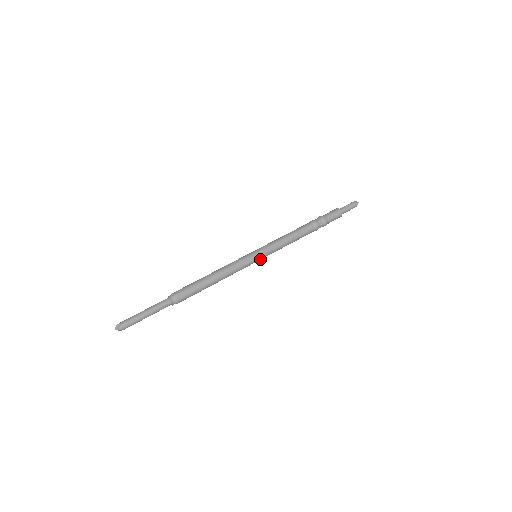
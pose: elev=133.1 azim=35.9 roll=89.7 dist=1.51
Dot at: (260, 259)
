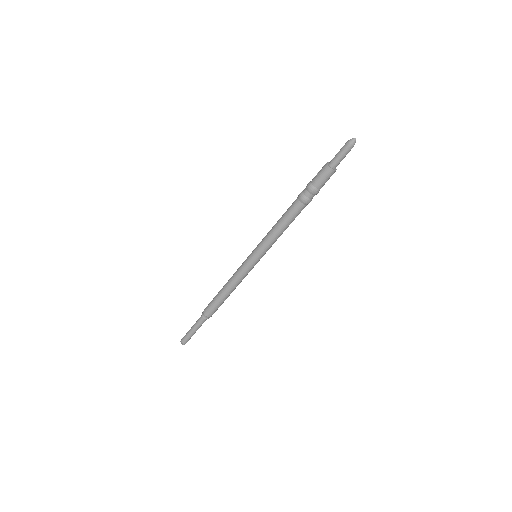
Dot at: (261, 257)
